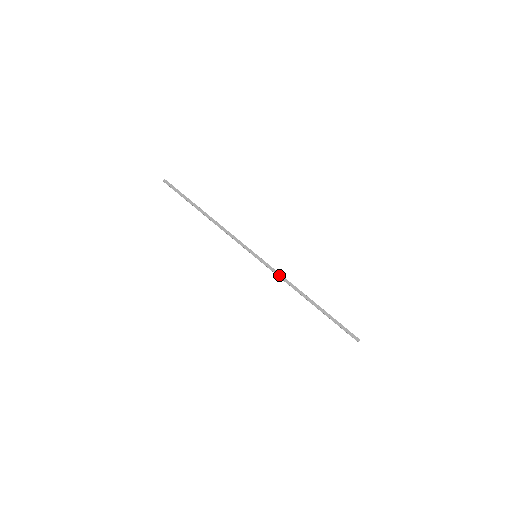
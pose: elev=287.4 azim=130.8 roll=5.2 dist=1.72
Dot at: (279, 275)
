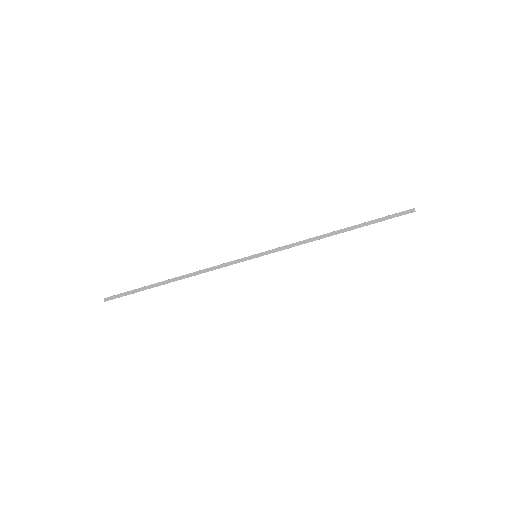
Dot at: (293, 246)
